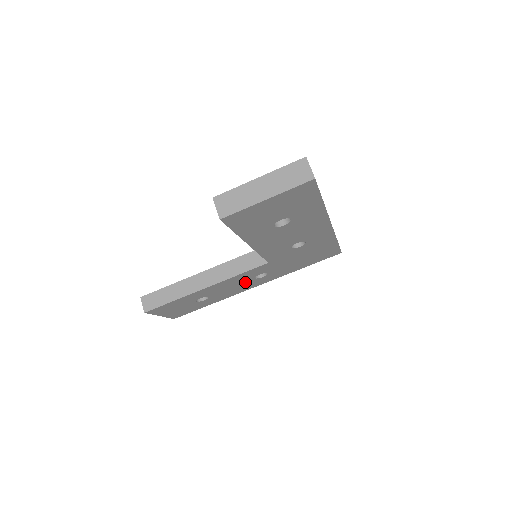
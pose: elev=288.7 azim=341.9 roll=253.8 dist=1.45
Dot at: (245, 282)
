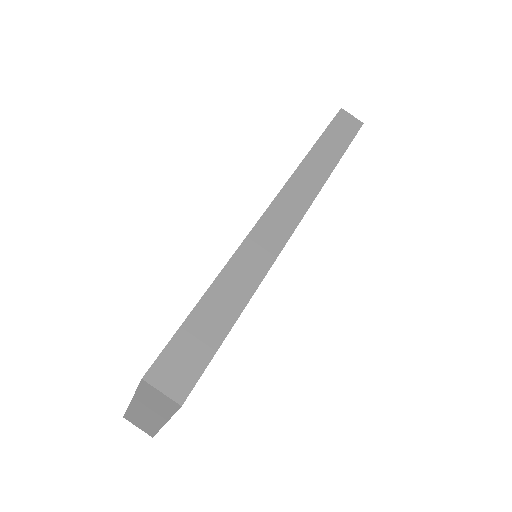
Dot at: occluded
